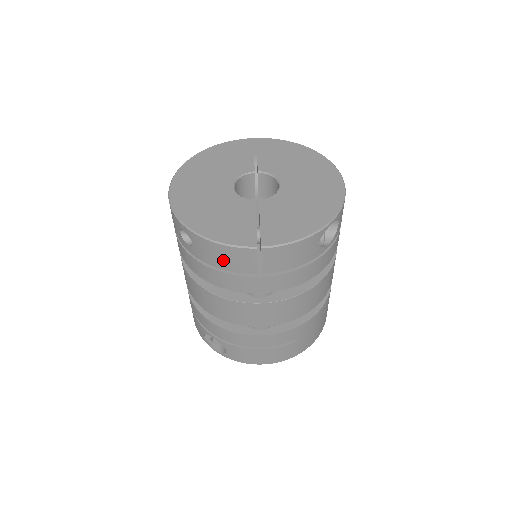
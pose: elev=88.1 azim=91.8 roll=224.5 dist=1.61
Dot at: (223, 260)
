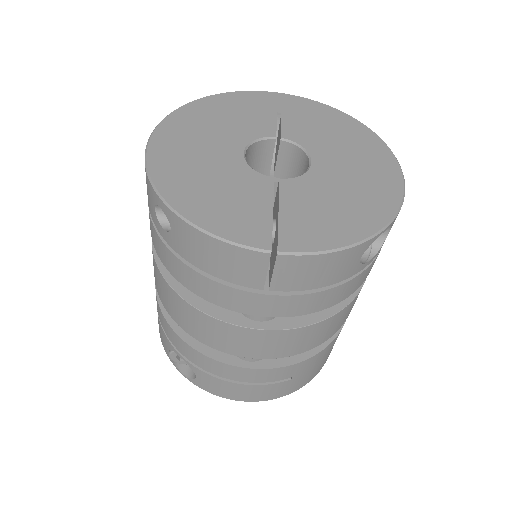
Dot at: (214, 262)
